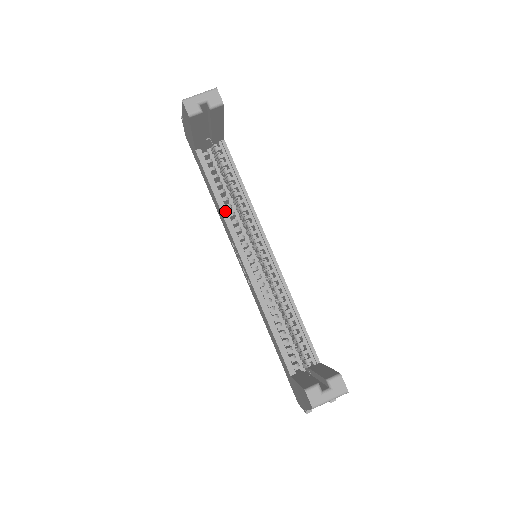
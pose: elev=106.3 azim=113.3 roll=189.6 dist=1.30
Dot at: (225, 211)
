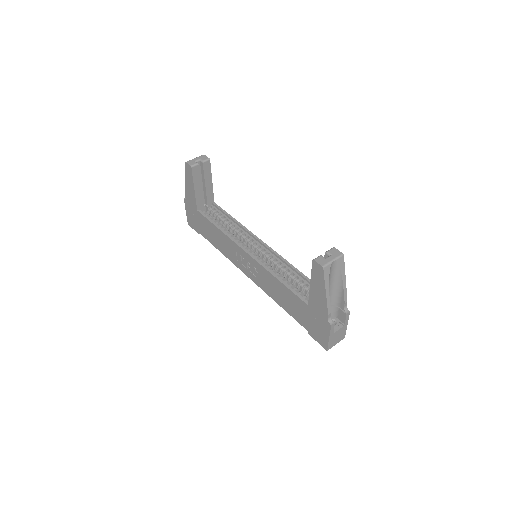
Dot at: (226, 234)
